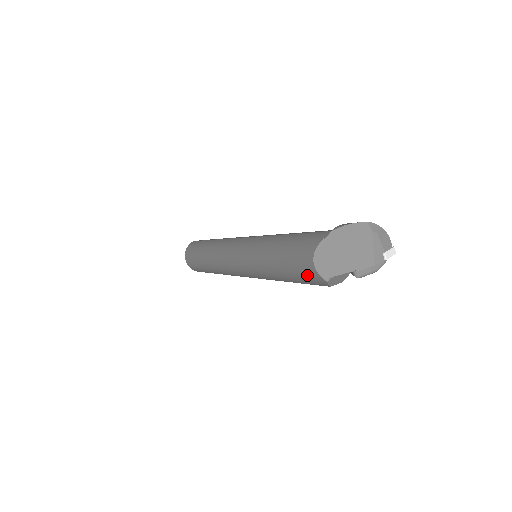
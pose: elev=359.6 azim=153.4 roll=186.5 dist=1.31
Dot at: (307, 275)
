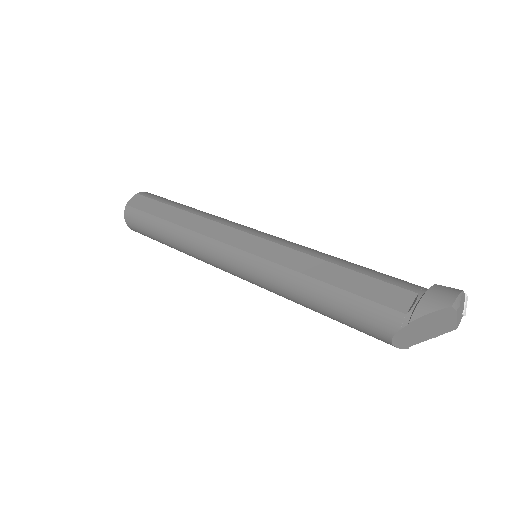
Dot at: (376, 338)
